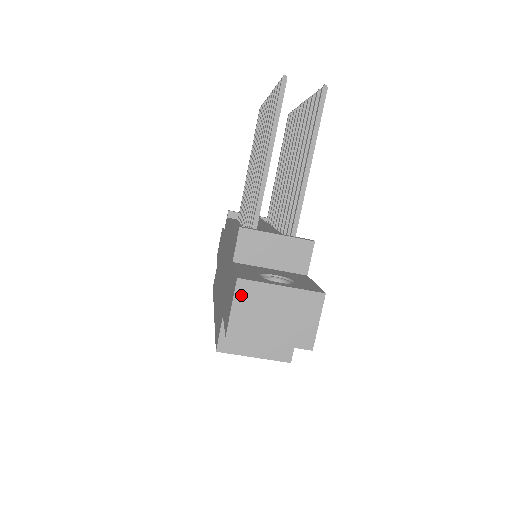
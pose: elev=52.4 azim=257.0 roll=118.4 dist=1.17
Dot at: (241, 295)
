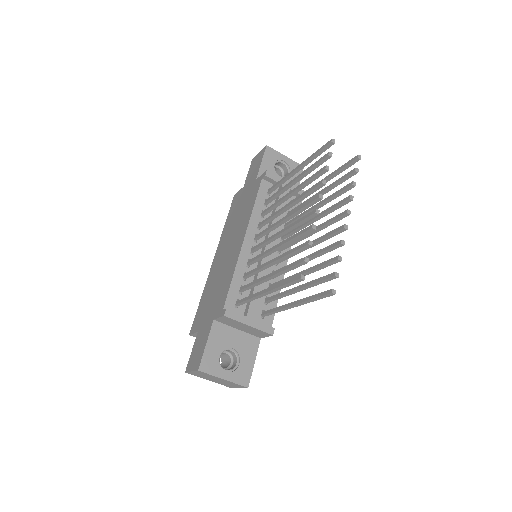
Dot at: (198, 372)
